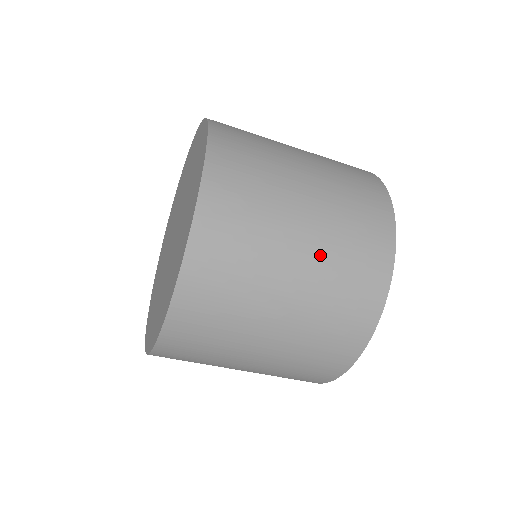
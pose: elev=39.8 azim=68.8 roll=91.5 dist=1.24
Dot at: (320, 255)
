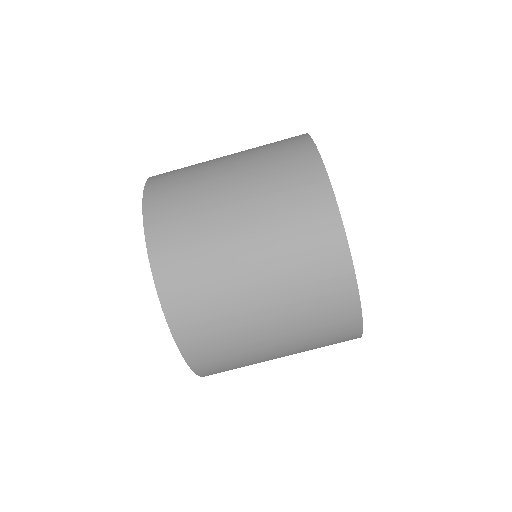
Dot at: occluded
